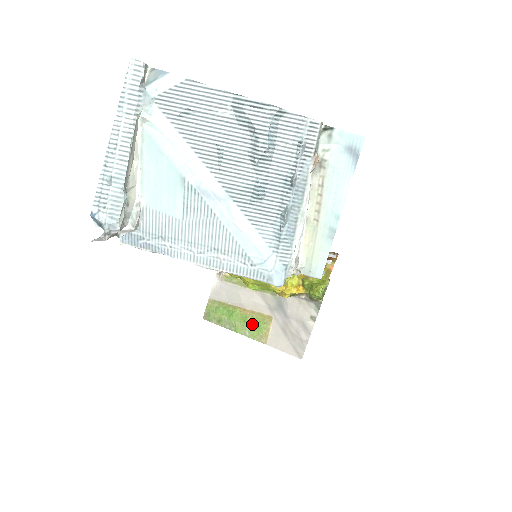
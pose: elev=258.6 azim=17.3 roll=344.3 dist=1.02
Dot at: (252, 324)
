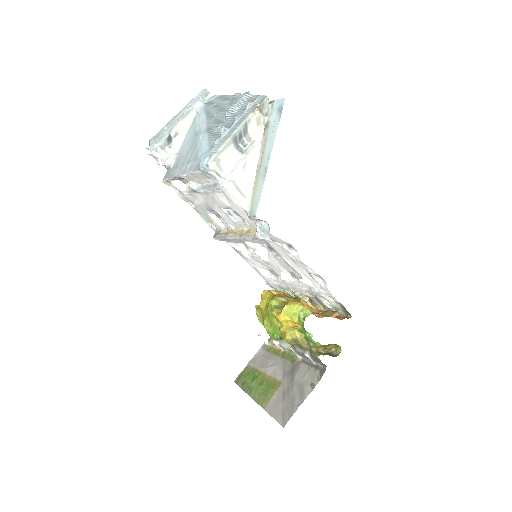
Dot at: (264, 388)
